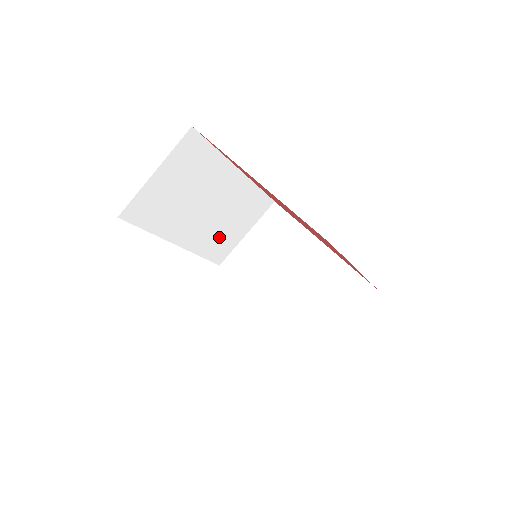
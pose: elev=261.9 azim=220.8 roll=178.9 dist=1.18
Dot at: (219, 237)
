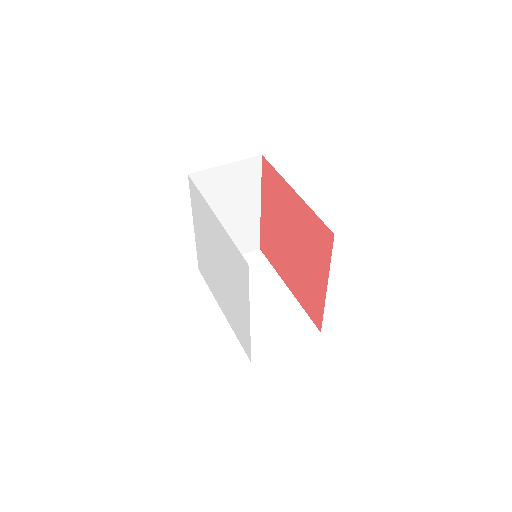
Dot at: (259, 331)
